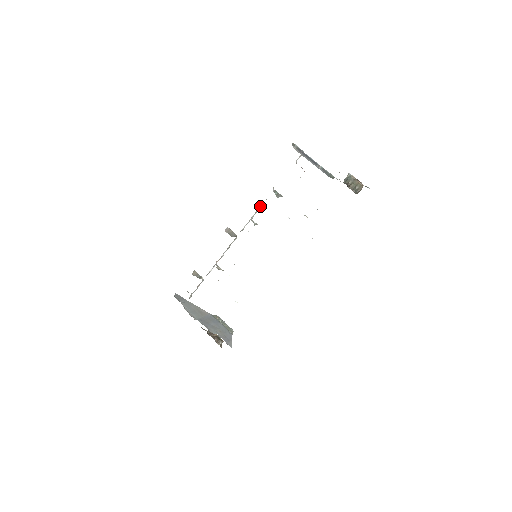
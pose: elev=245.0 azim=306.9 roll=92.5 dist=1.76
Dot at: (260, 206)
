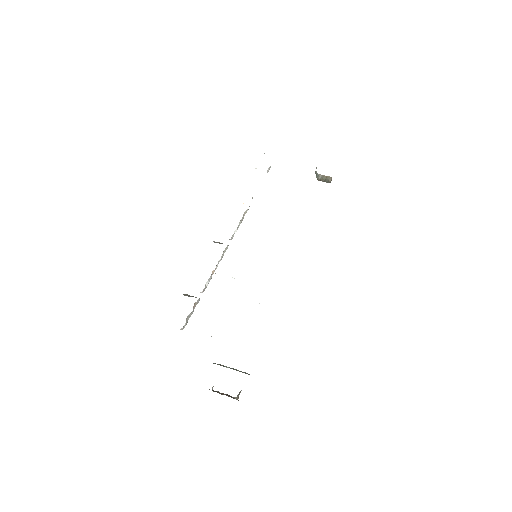
Dot at: (244, 215)
